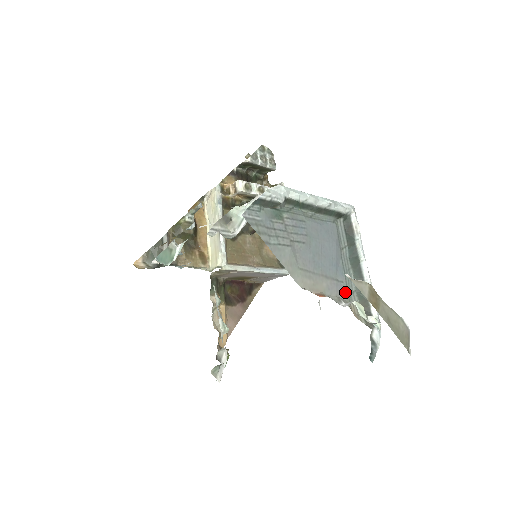
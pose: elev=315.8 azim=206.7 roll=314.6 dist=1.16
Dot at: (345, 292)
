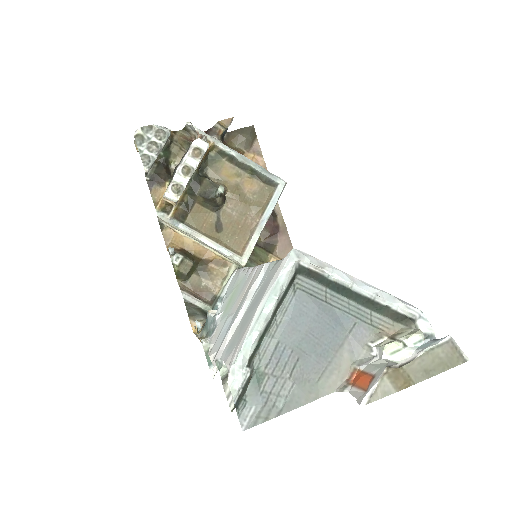
Dot at: (365, 328)
